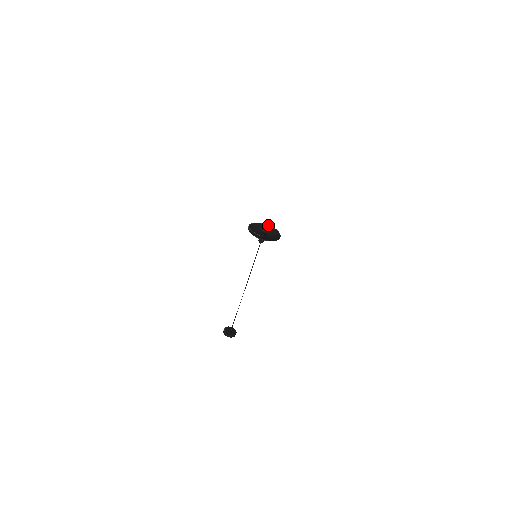
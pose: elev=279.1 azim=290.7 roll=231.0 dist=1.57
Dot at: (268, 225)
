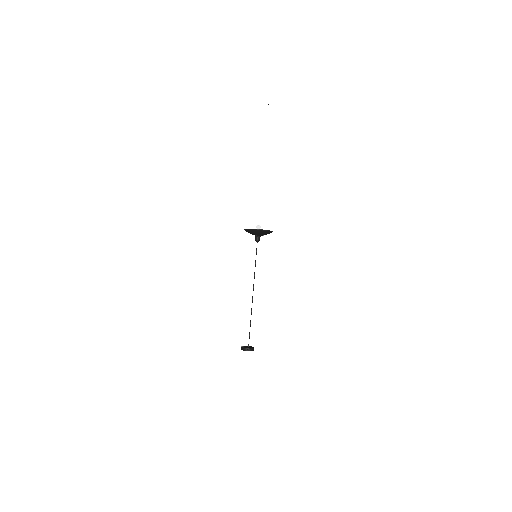
Dot at: occluded
